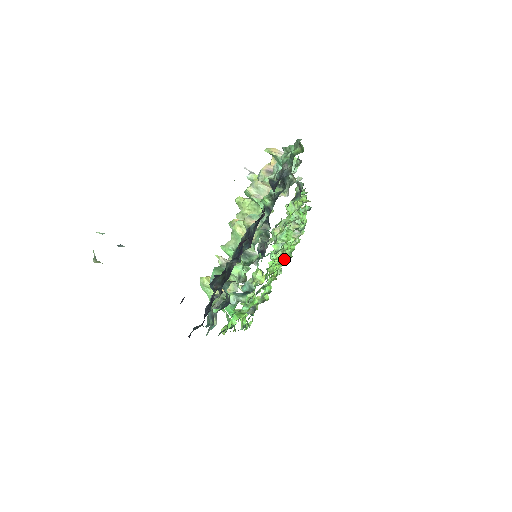
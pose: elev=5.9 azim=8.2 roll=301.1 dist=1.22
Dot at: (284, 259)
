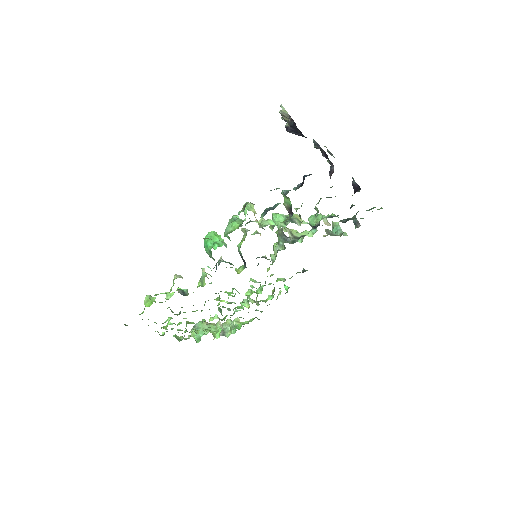
Dot at: (215, 318)
